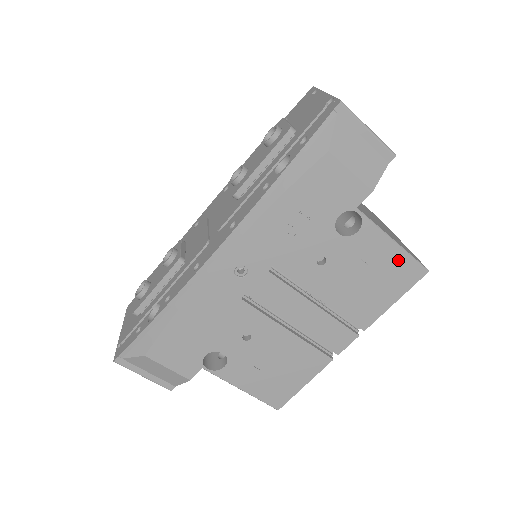
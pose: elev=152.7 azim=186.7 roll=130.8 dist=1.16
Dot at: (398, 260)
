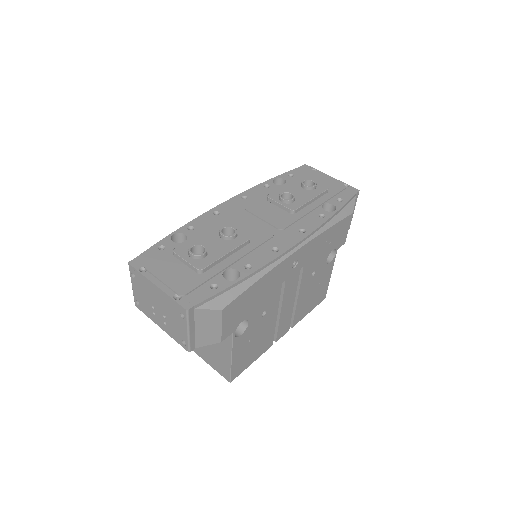
Dot at: (325, 287)
